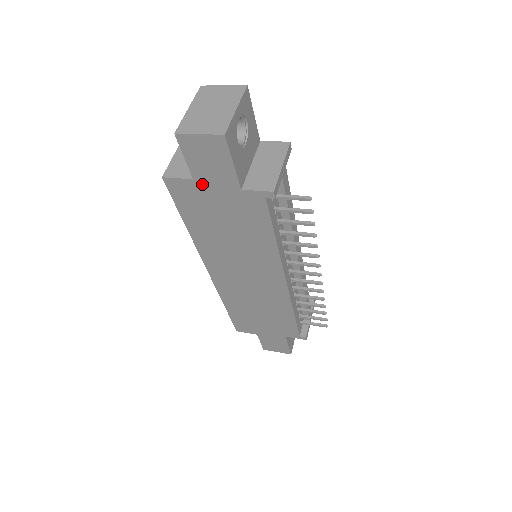
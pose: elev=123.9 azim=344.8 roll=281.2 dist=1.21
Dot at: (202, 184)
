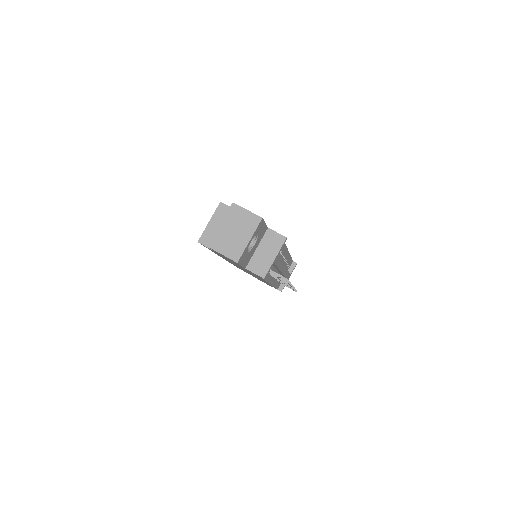
Dot at: occluded
